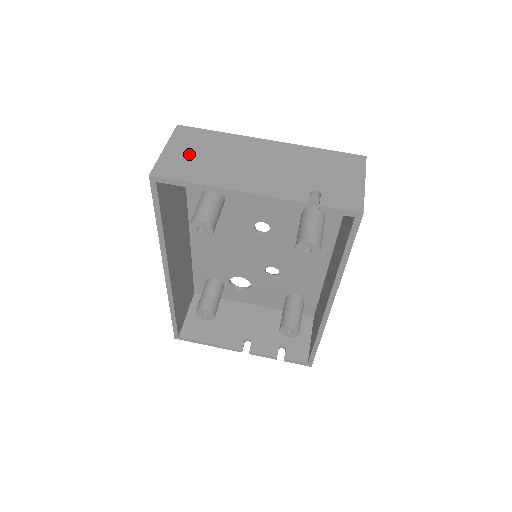
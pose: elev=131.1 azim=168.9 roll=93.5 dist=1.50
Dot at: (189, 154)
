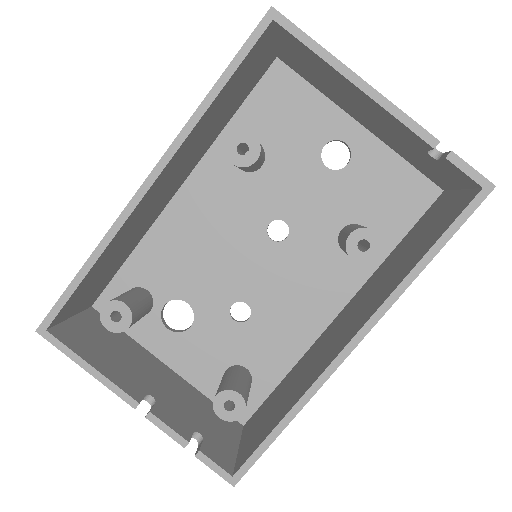
Dot at: occluded
